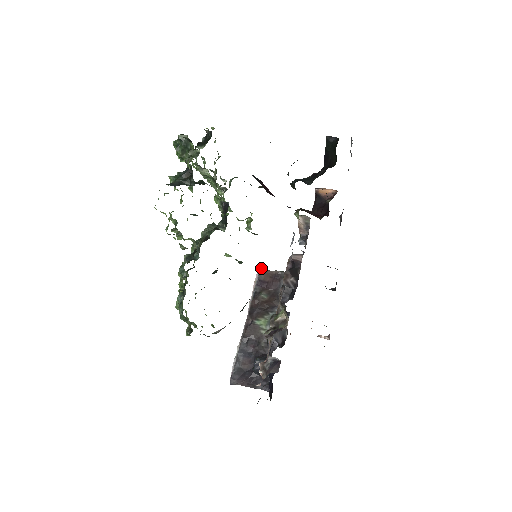
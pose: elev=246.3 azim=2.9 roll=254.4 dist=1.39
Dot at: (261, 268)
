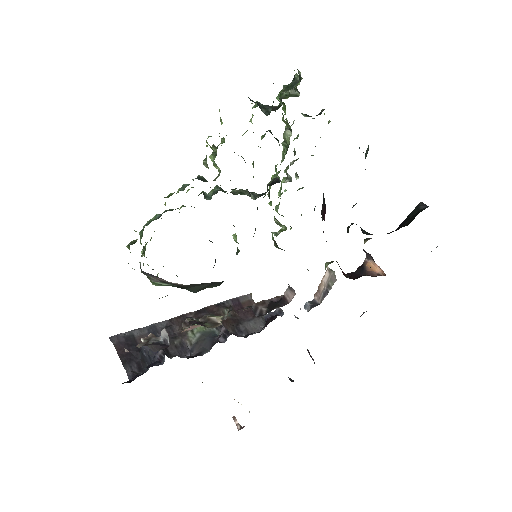
Dot at: (251, 294)
